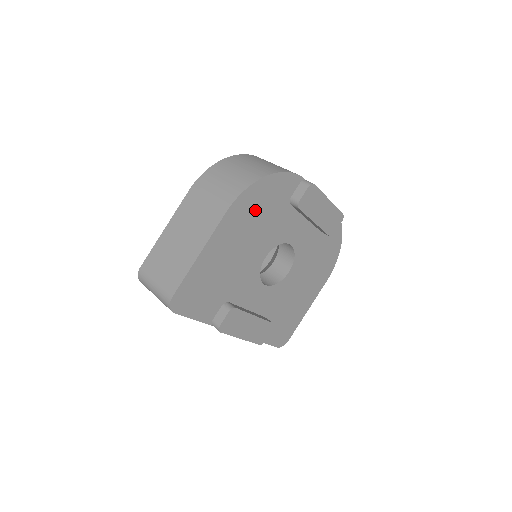
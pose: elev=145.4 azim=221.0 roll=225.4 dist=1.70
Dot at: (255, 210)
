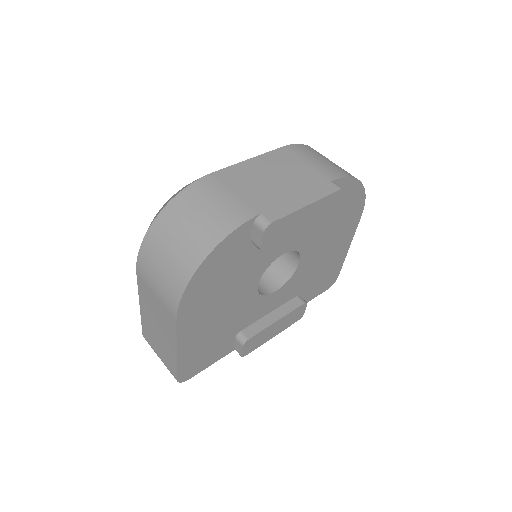
Dot at: (211, 287)
